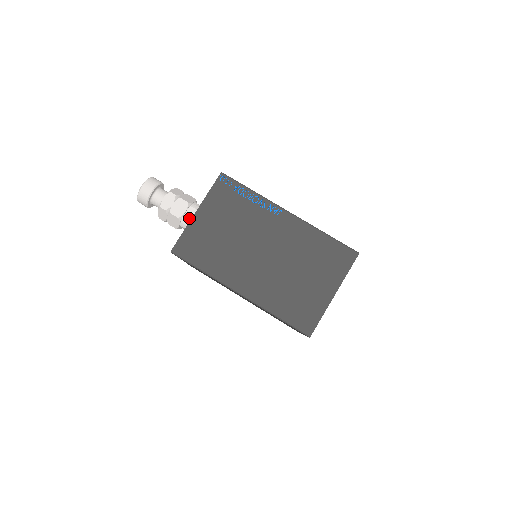
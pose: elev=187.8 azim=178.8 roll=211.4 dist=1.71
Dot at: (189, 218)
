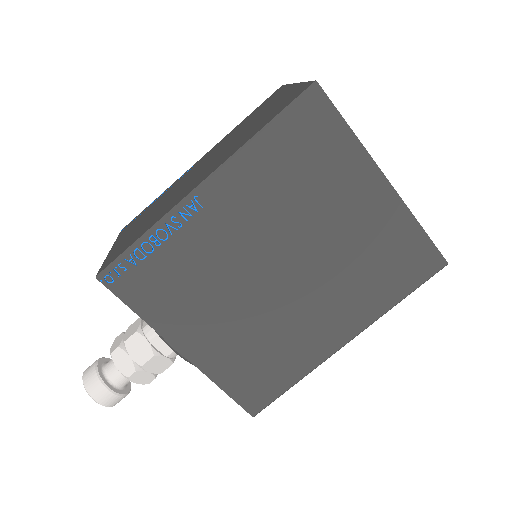
Dot at: occluded
